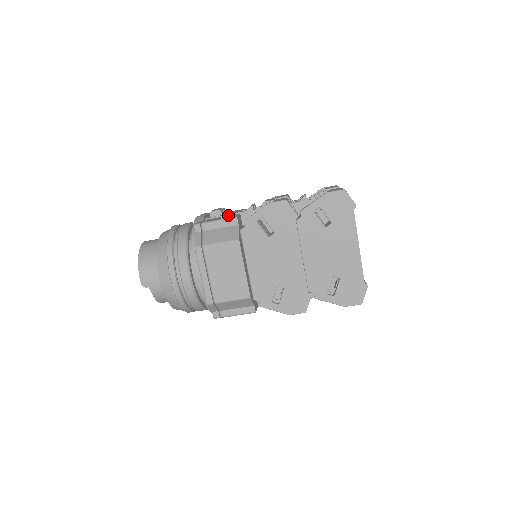
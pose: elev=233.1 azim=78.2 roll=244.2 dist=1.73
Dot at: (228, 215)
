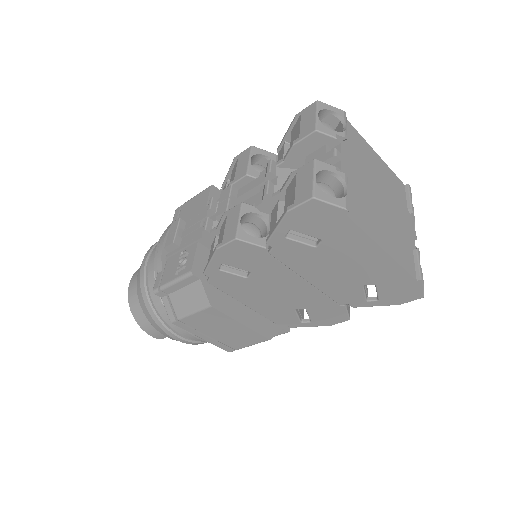
Dot at: (181, 267)
